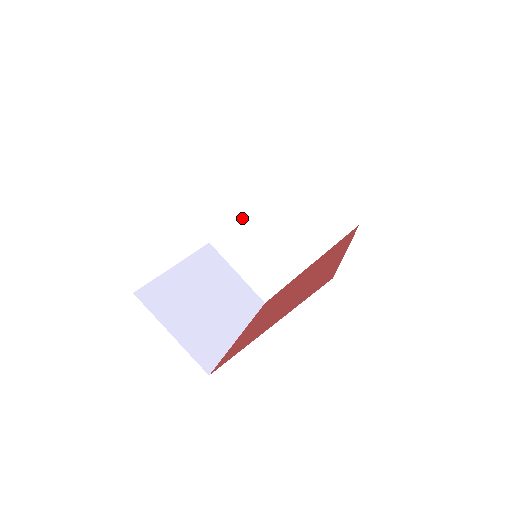
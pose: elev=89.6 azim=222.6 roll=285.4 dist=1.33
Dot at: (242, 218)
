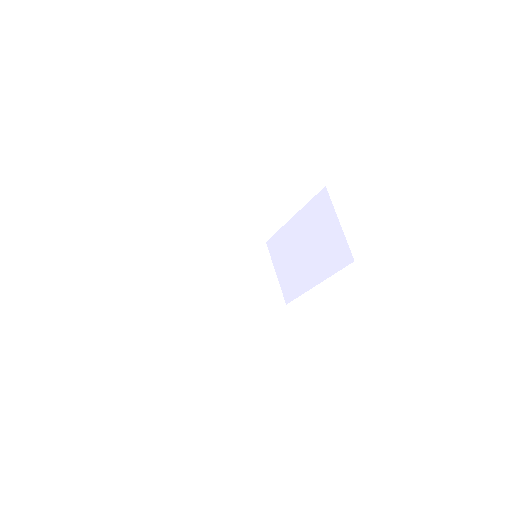
Dot at: (209, 252)
